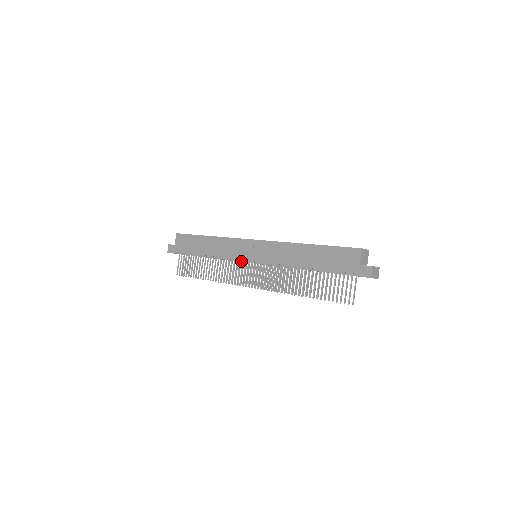
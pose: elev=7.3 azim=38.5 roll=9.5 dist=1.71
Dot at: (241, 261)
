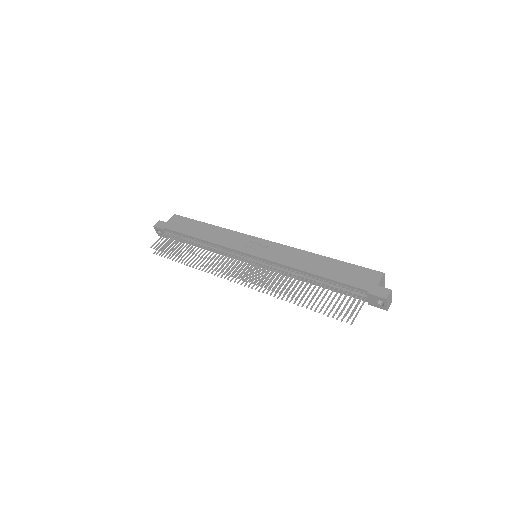
Dot at: (237, 254)
